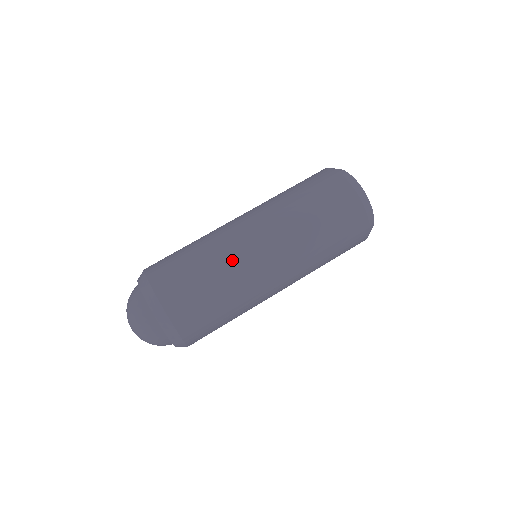
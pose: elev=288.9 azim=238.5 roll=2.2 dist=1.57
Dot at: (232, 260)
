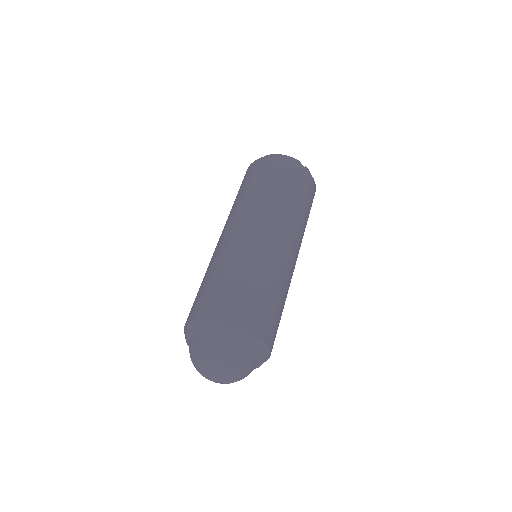
Dot at: (219, 255)
